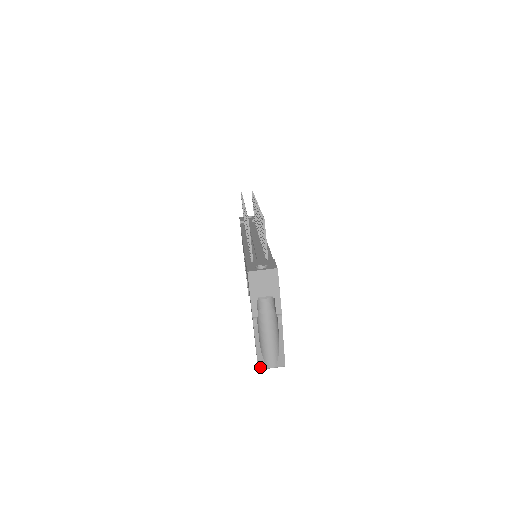
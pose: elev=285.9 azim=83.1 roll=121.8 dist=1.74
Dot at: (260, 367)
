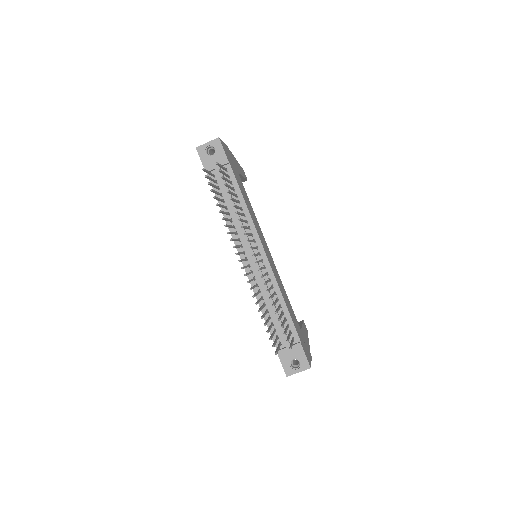
Dot at: occluded
